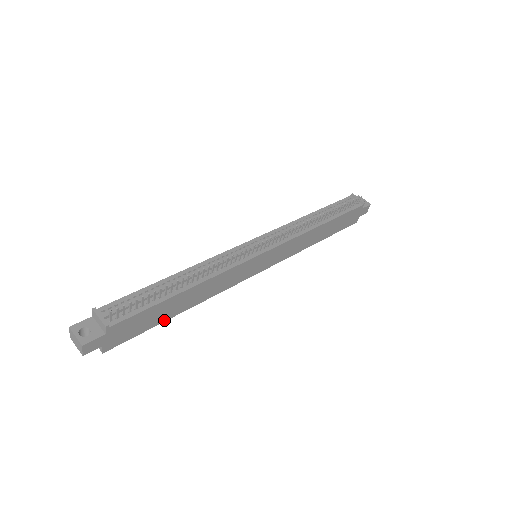
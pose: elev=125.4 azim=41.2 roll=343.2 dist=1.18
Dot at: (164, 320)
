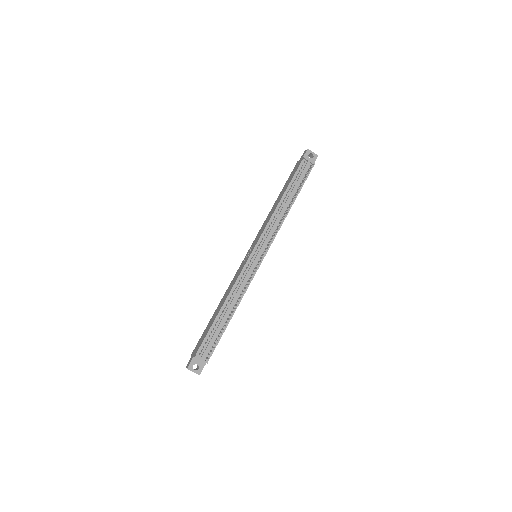
Dot at: occluded
